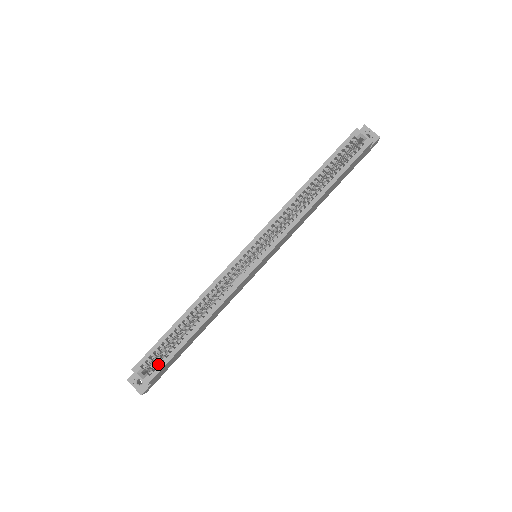
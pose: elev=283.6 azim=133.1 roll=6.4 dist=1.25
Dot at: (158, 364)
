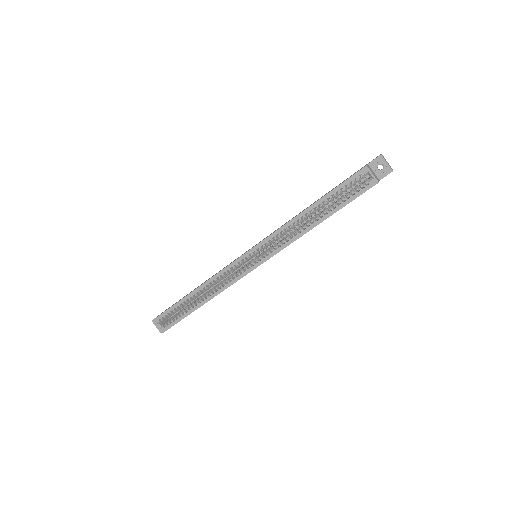
Dot at: (171, 321)
